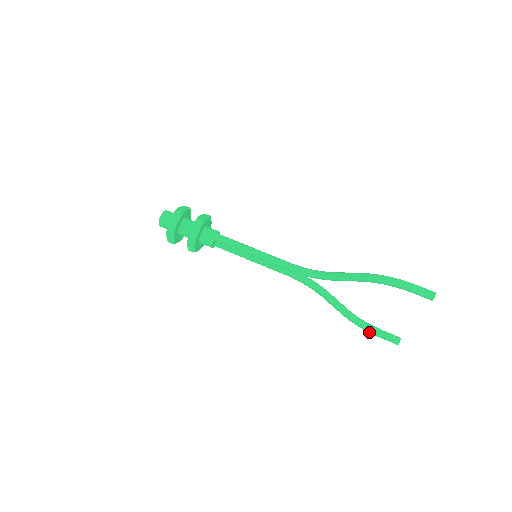
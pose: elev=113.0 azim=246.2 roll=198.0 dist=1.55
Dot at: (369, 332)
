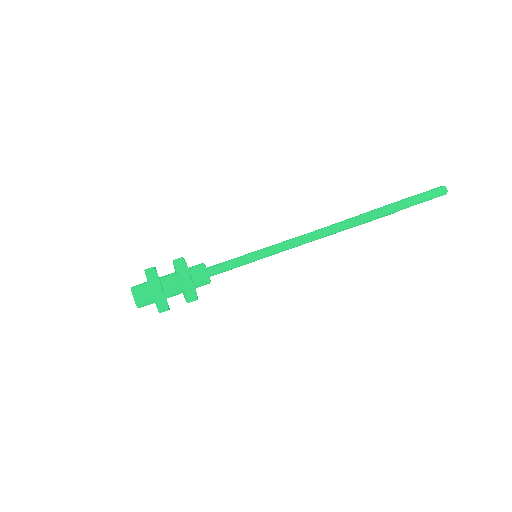
Dot at: (370, 221)
